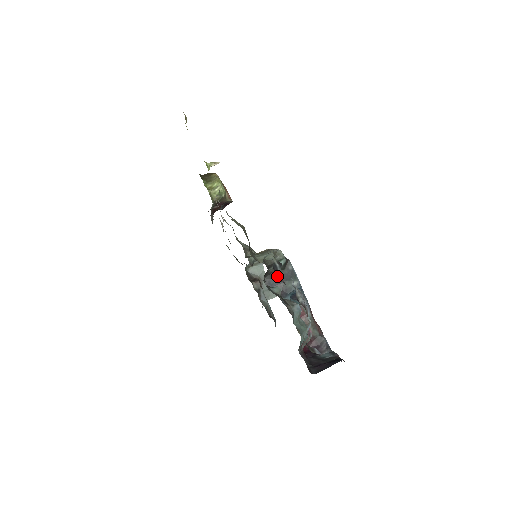
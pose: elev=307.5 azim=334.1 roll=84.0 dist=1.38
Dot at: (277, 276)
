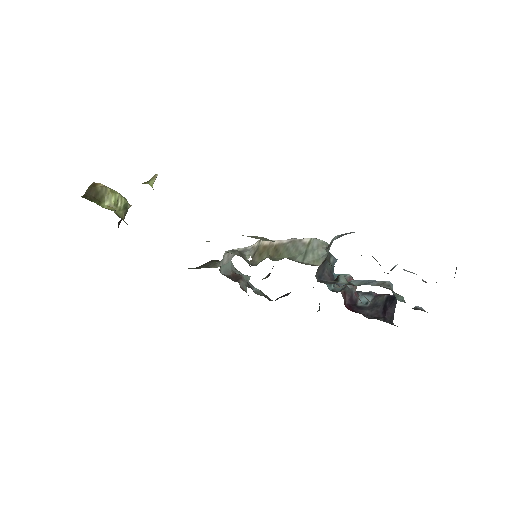
Dot at: occluded
